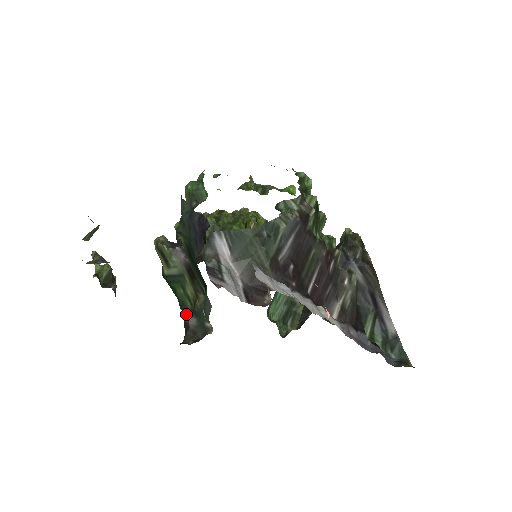
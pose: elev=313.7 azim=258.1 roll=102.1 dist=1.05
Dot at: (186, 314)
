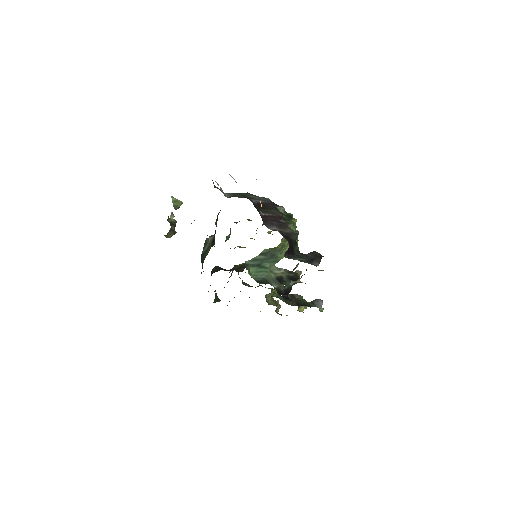
Dot at: occluded
